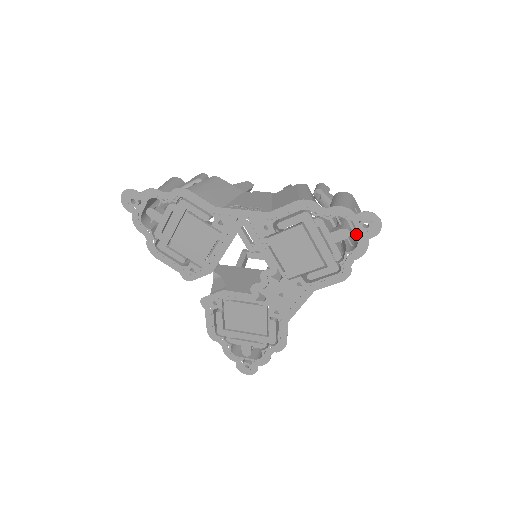
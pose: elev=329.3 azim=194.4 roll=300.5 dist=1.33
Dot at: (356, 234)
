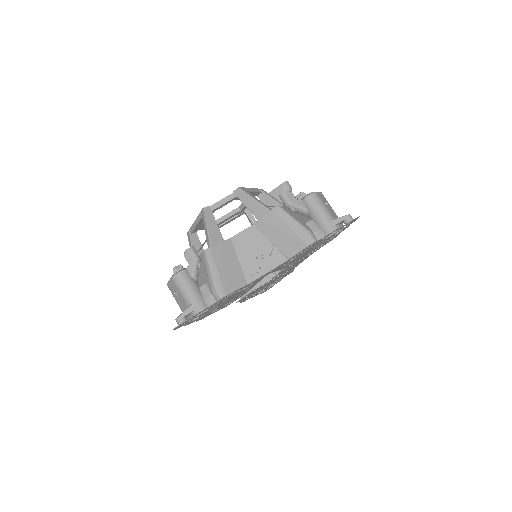
Dot at: (343, 228)
